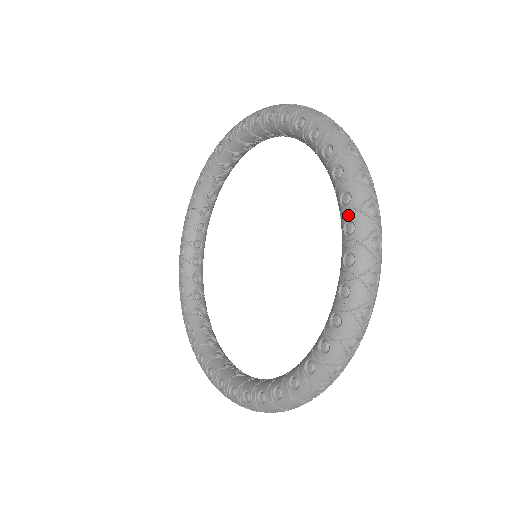
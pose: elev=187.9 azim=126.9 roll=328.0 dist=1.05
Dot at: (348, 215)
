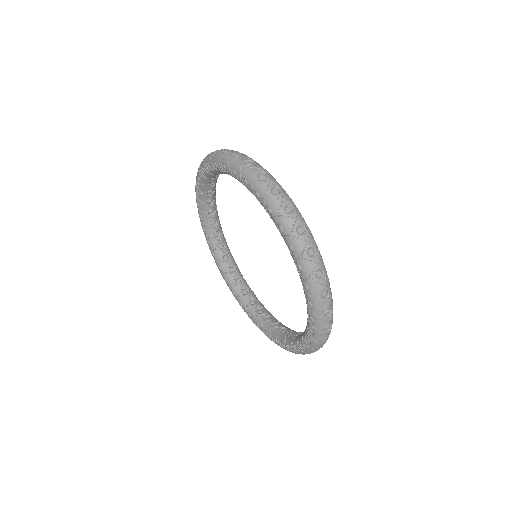
Dot at: (311, 327)
